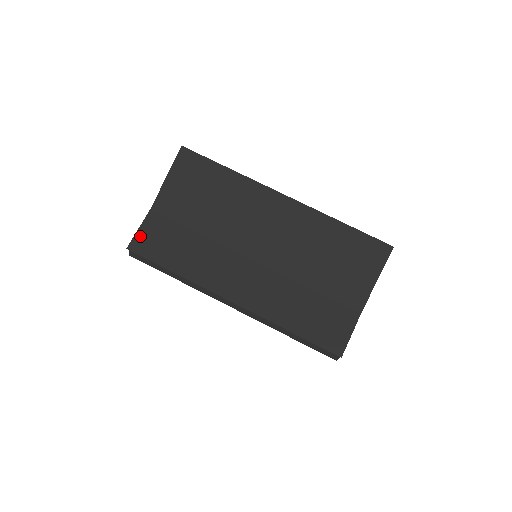
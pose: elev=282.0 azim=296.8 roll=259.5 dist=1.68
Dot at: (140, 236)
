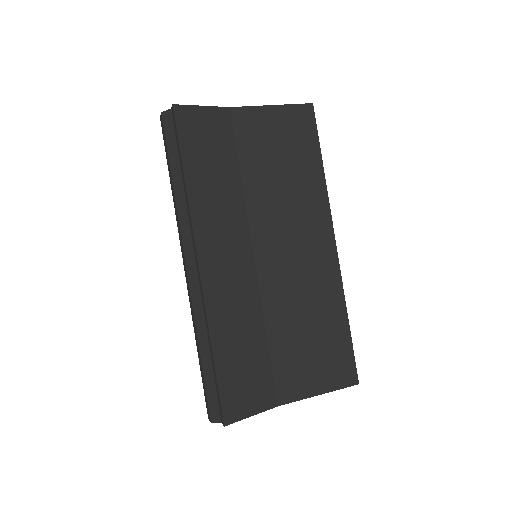
Dot at: (196, 112)
